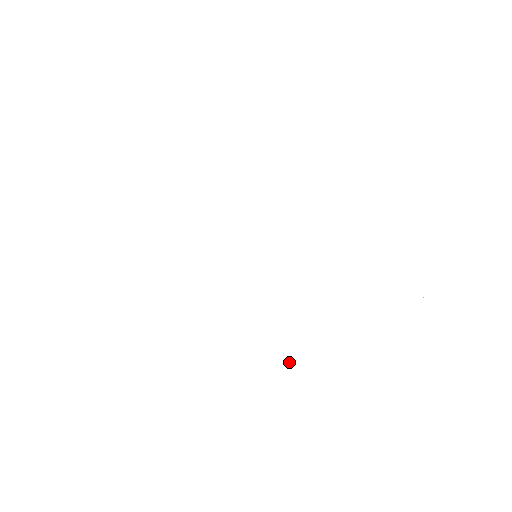
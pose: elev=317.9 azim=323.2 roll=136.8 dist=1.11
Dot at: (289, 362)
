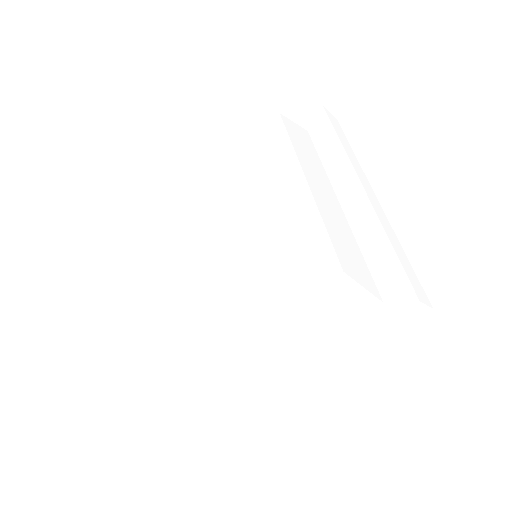
Dot at: (232, 364)
